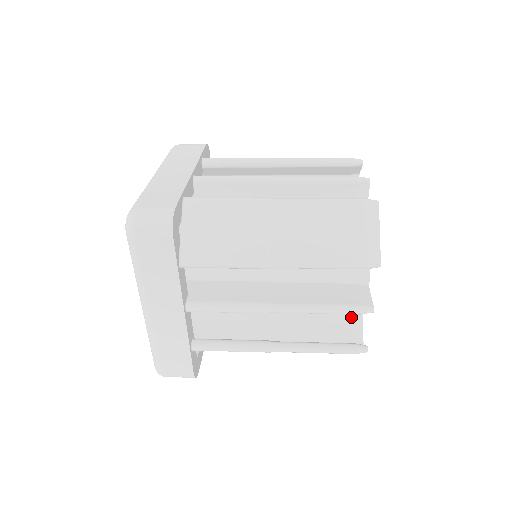
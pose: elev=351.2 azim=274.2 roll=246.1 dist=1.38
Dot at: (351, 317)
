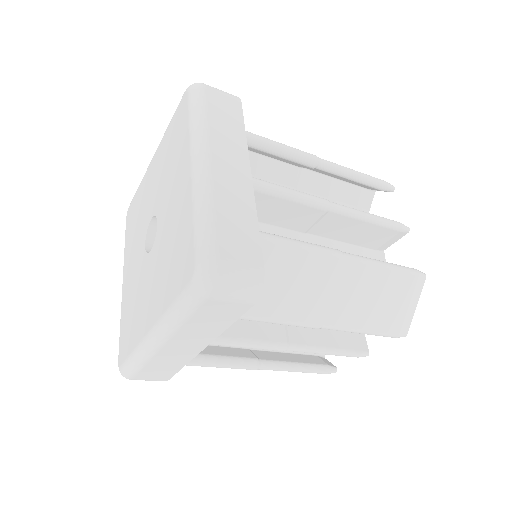
Dot at: occluded
